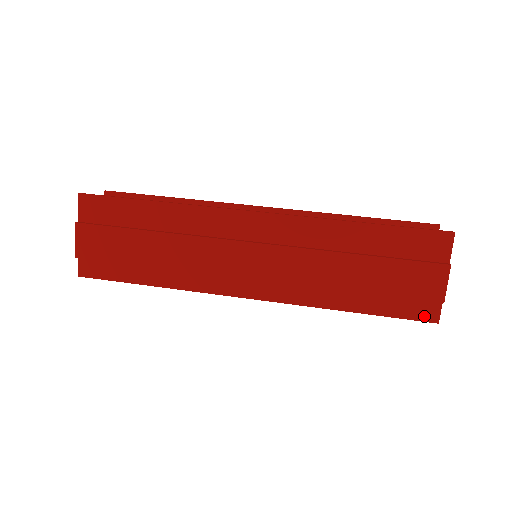
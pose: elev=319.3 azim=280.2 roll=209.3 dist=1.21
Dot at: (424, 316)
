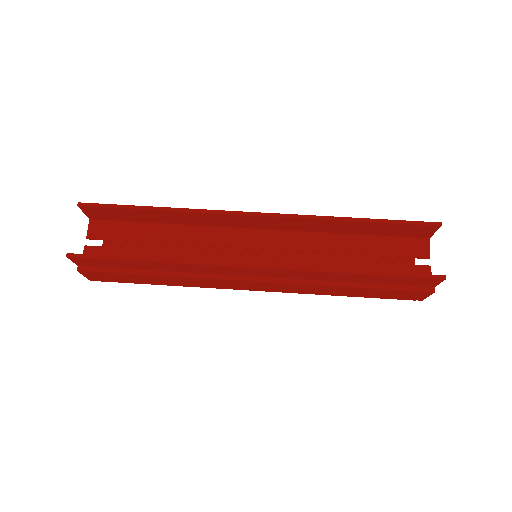
Dot at: occluded
